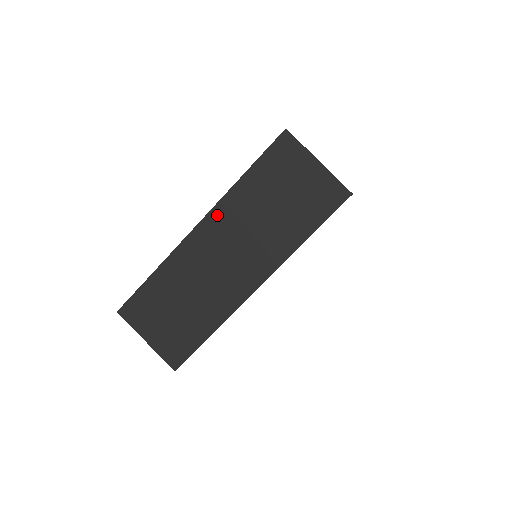
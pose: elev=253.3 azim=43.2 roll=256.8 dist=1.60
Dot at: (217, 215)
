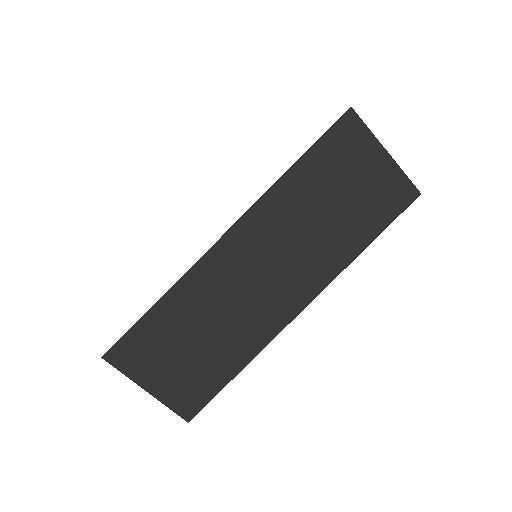
Dot at: (254, 220)
